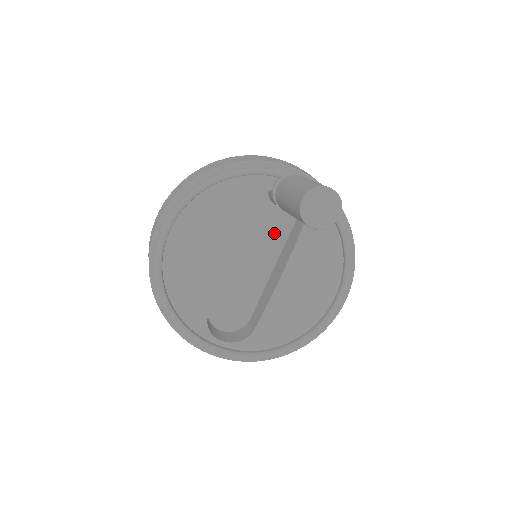
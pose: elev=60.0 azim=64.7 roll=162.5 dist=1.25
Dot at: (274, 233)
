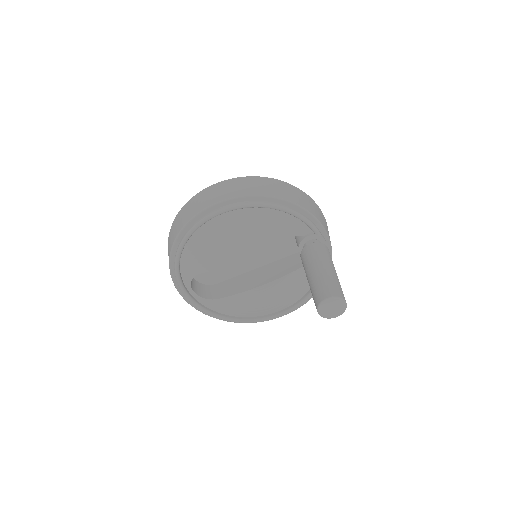
Dot at: (278, 250)
